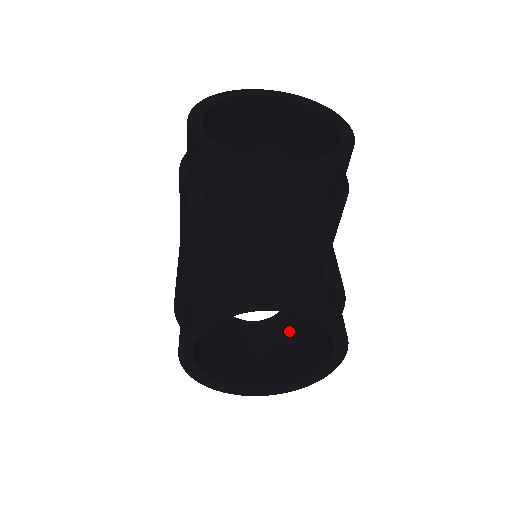
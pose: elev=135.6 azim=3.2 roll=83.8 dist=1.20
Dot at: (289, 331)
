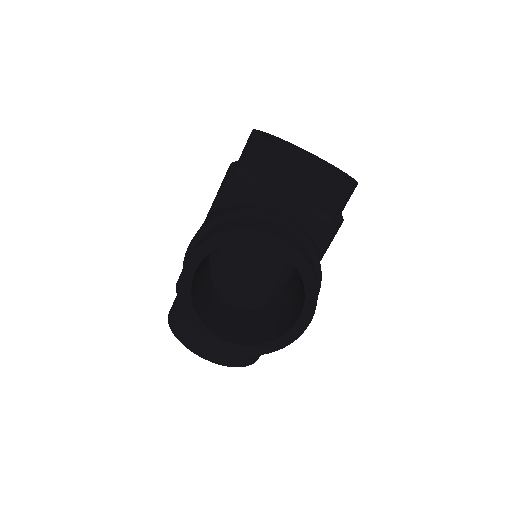
Dot at: (263, 318)
